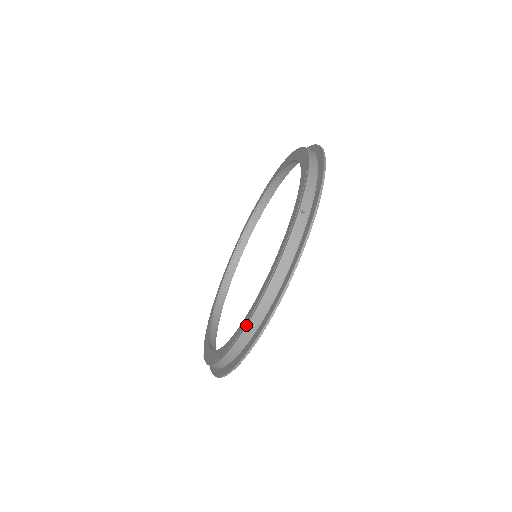
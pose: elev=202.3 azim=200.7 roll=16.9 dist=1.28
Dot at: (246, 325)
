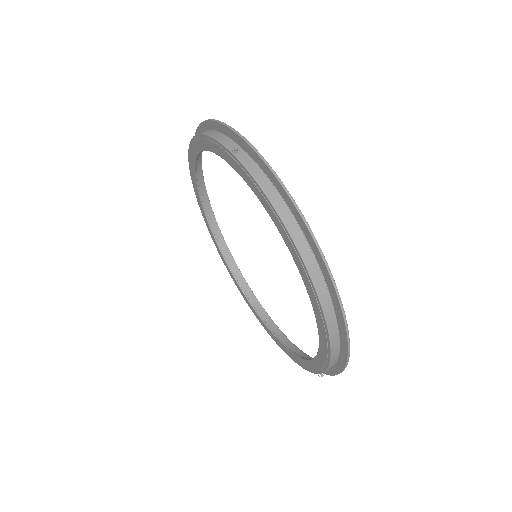
Dot at: (307, 273)
